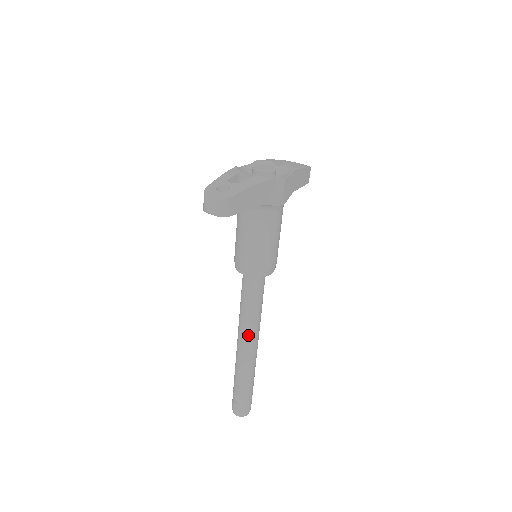
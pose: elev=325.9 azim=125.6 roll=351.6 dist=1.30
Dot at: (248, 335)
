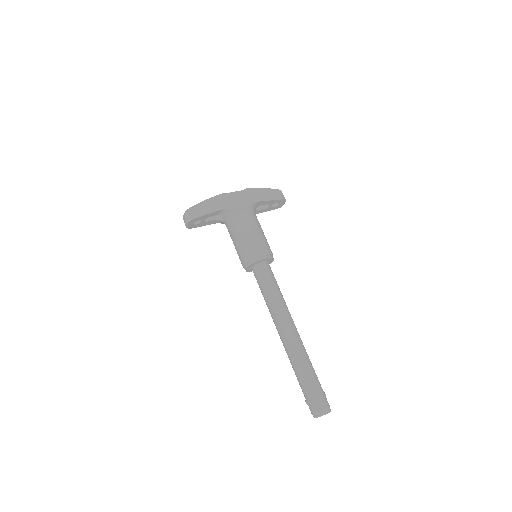
Dot at: (277, 320)
